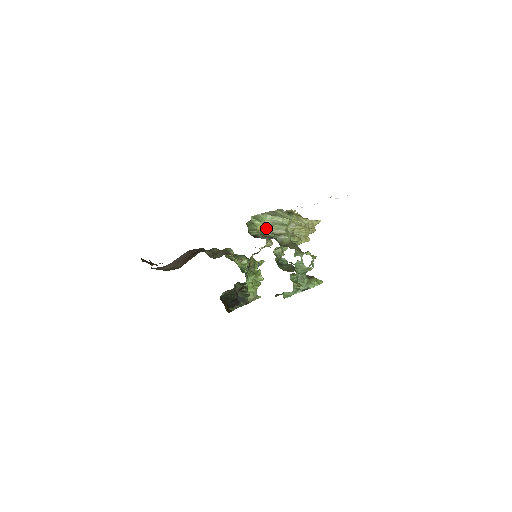
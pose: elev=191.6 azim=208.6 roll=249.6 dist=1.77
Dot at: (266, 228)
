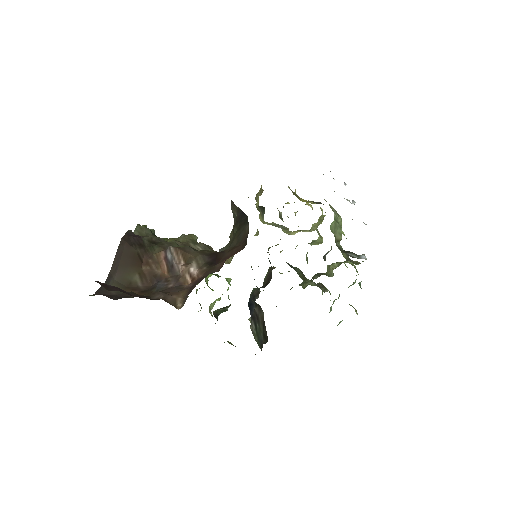
Dot at: (334, 234)
